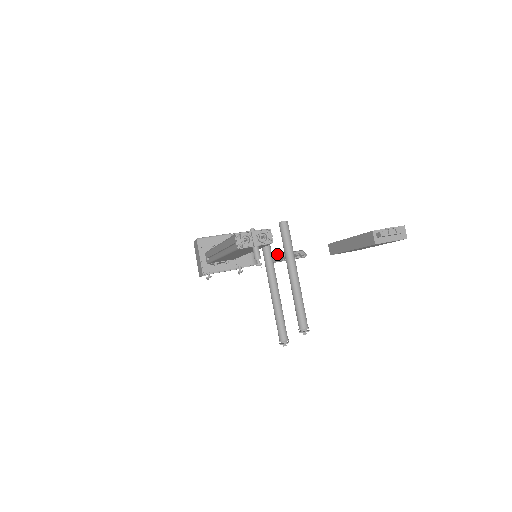
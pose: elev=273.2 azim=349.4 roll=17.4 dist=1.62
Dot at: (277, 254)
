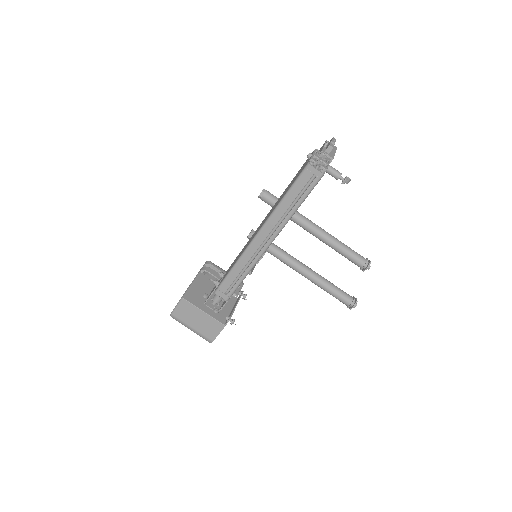
Dot at: occluded
